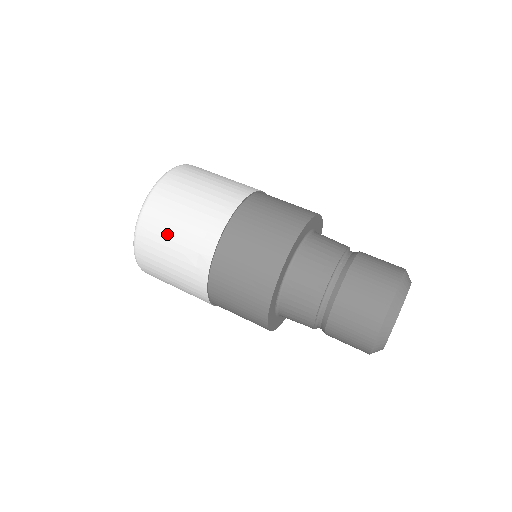
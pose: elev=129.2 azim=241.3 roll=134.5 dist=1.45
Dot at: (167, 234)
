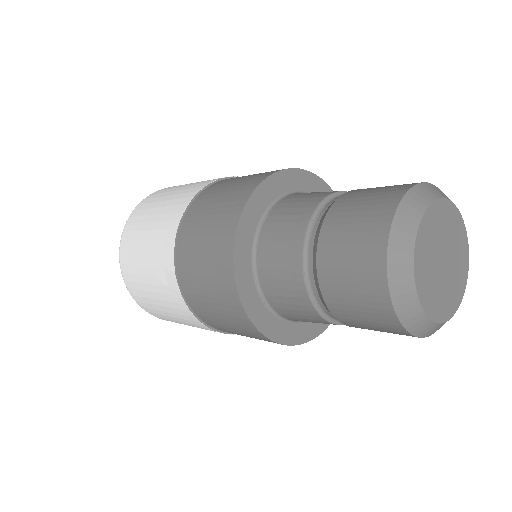
Dot at: (139, 260)
